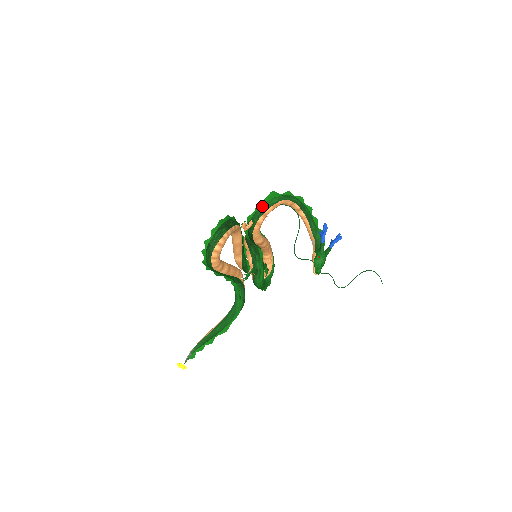
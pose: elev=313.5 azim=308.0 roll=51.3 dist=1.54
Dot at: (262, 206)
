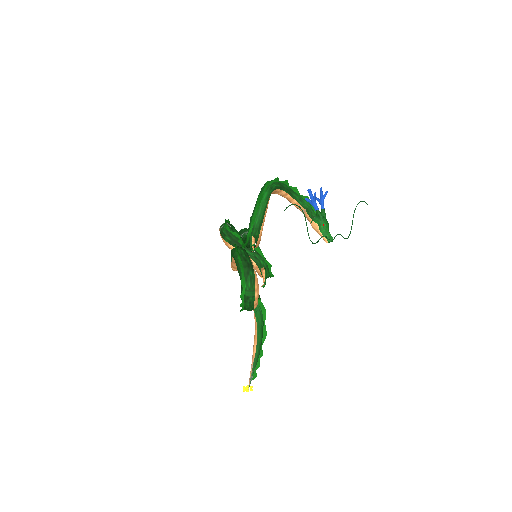
Dot at: (257, 217)
